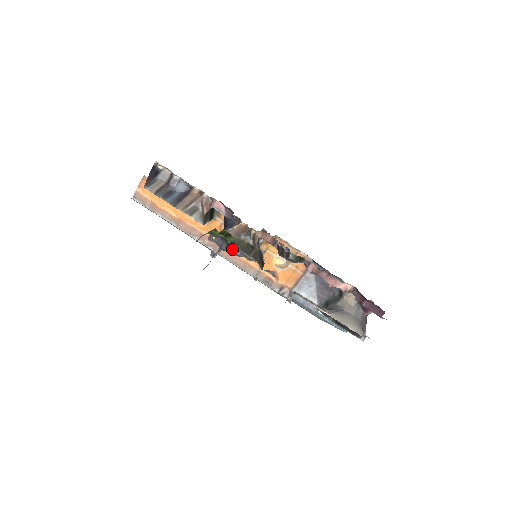
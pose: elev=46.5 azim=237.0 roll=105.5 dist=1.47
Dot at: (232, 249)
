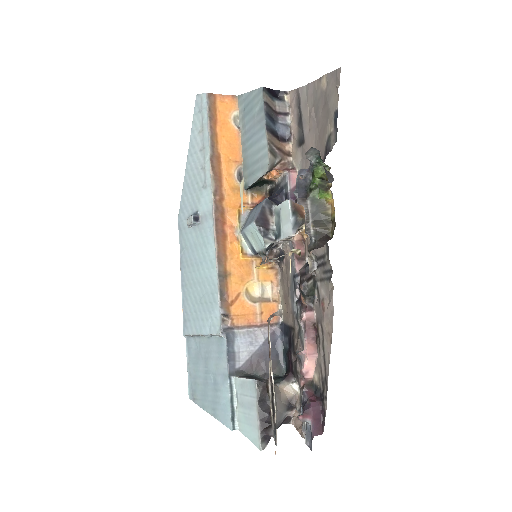
Dot at: (303, 204)
